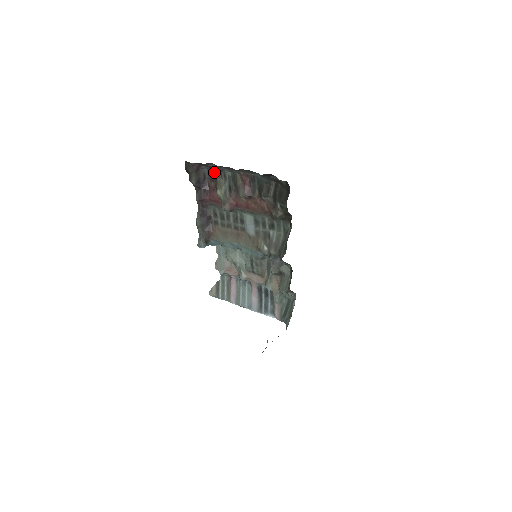
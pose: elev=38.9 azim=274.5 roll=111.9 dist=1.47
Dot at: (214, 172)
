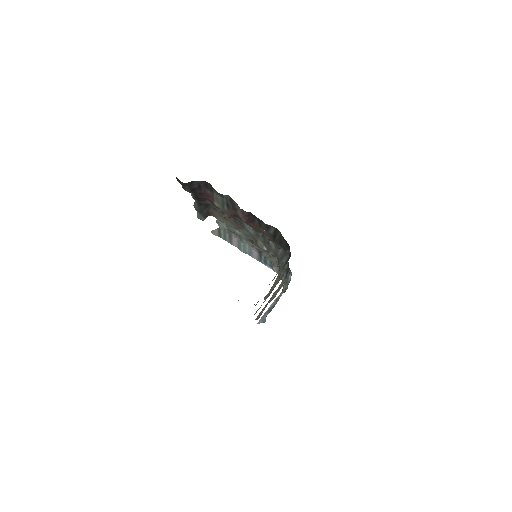
Dot at: (209, 185)
